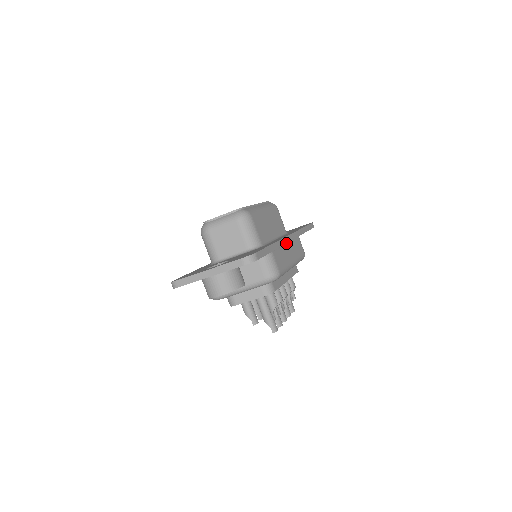
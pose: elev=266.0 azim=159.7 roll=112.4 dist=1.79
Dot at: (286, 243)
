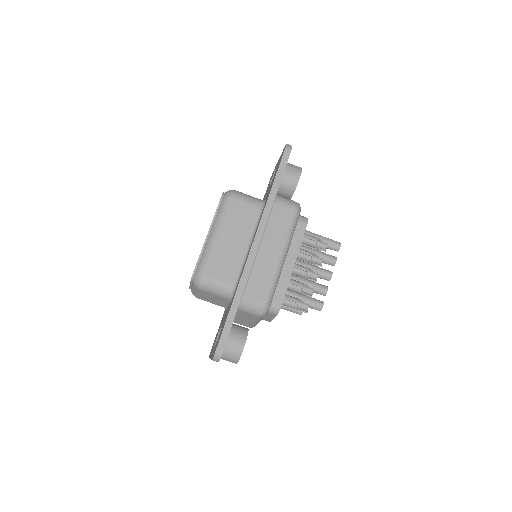
Dot at: (258, 248)
